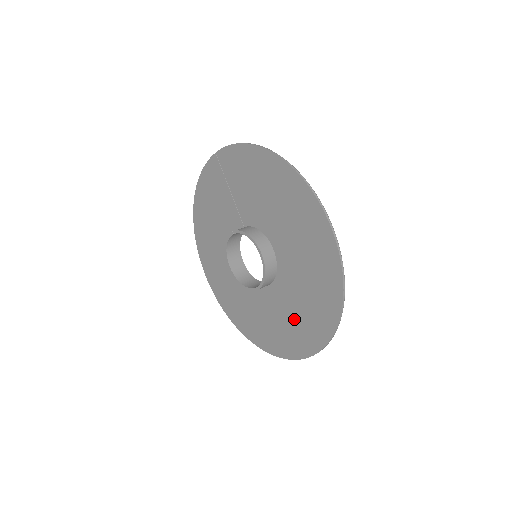
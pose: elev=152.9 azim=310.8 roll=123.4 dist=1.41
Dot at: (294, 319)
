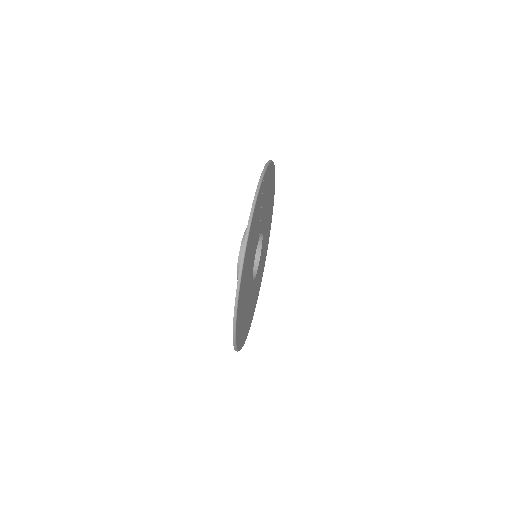
Dot at: occluded
